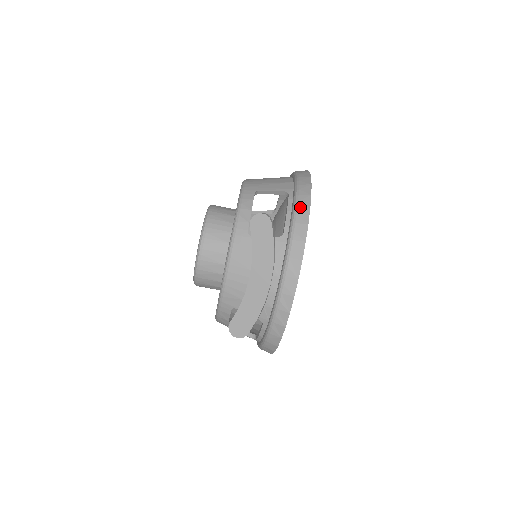
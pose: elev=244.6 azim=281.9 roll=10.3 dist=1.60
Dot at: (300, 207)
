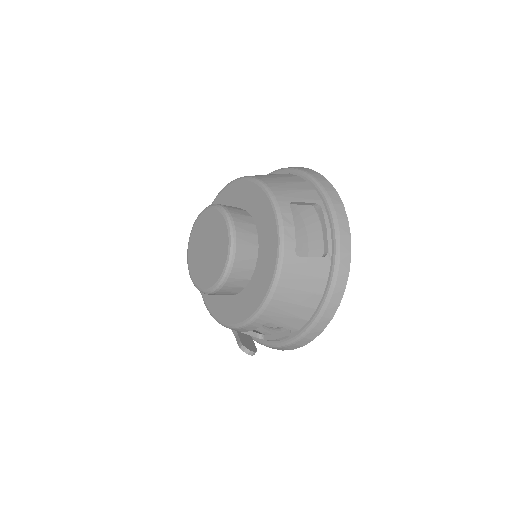
Dot at: (286, 348)
